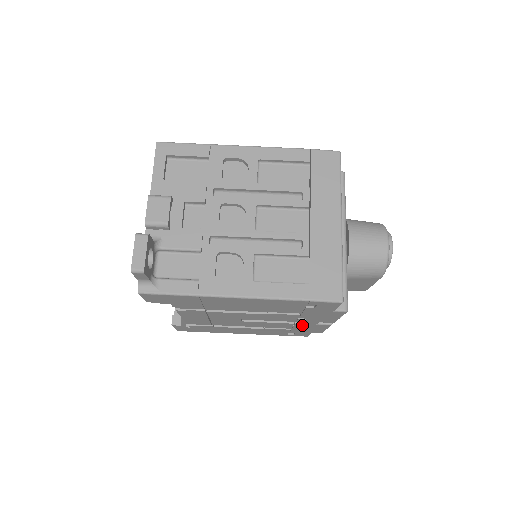
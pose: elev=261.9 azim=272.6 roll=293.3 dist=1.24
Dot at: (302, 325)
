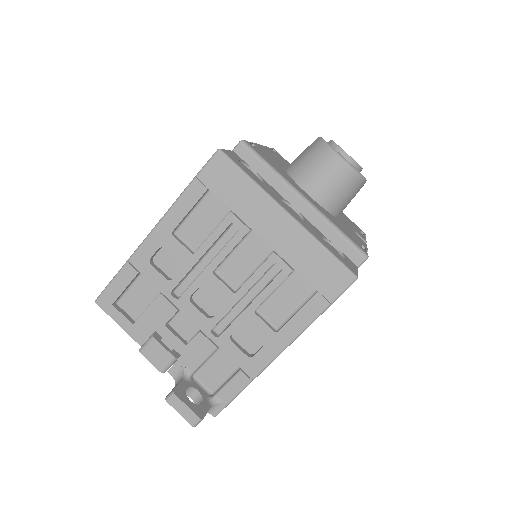
Dot at: occluded
